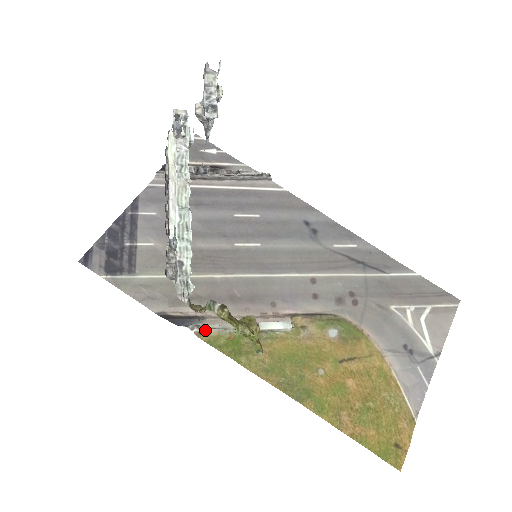
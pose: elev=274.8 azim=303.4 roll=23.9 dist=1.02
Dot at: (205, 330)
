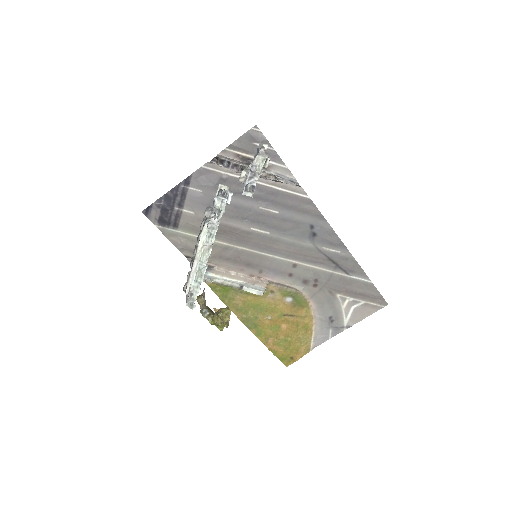
Dot at: (209, 282)
